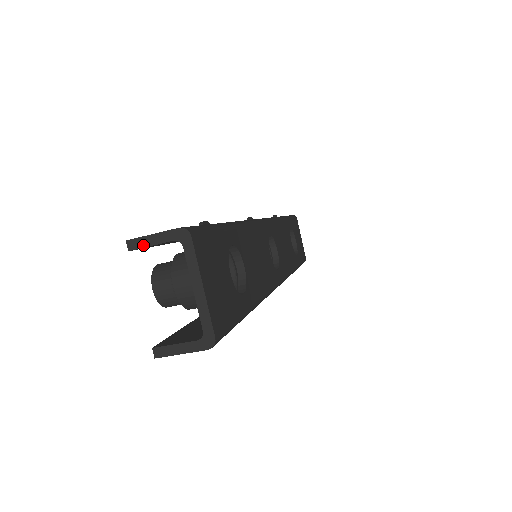
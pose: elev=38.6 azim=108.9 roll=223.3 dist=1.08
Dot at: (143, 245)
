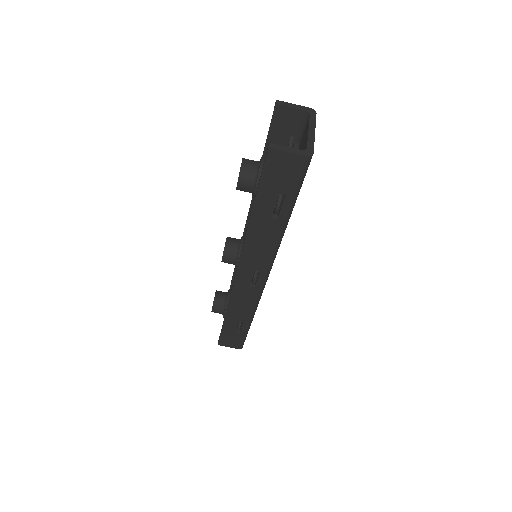
Dot at: (286, 105)
